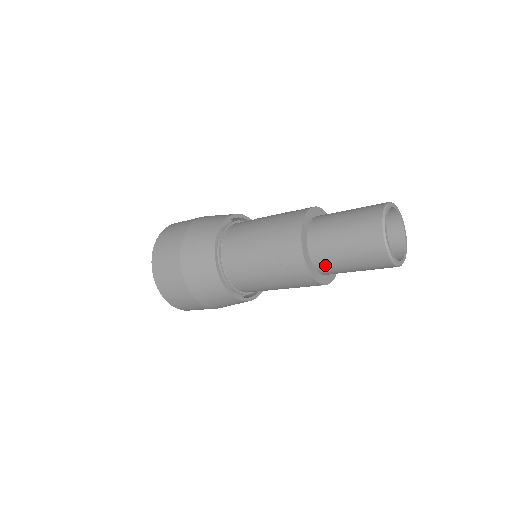
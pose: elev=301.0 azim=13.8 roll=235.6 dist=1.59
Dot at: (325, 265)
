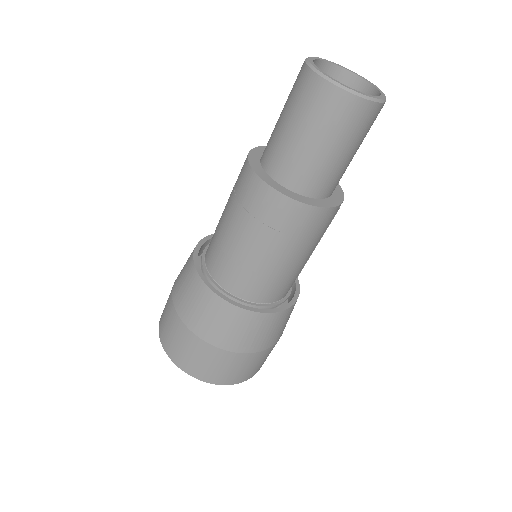
Dot at: (319, 184)
